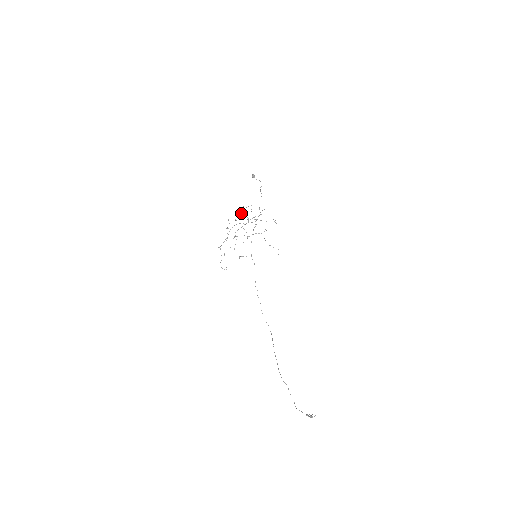
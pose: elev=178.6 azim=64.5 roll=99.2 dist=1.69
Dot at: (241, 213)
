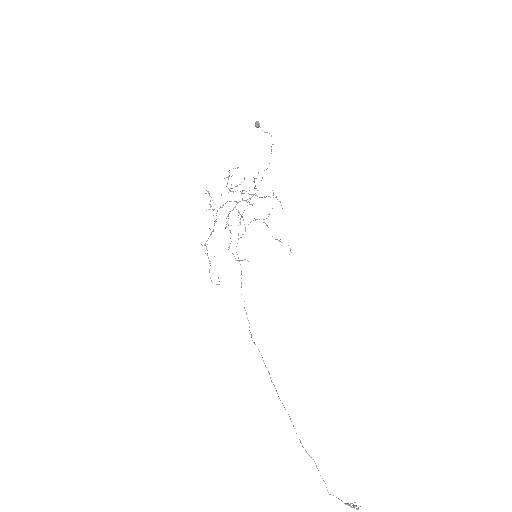
Dot at: (227, 182)
